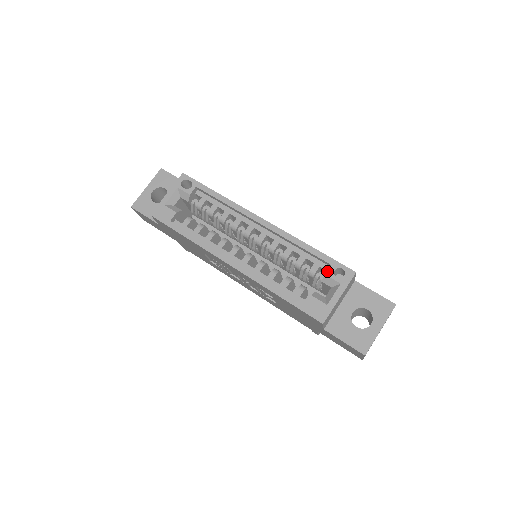
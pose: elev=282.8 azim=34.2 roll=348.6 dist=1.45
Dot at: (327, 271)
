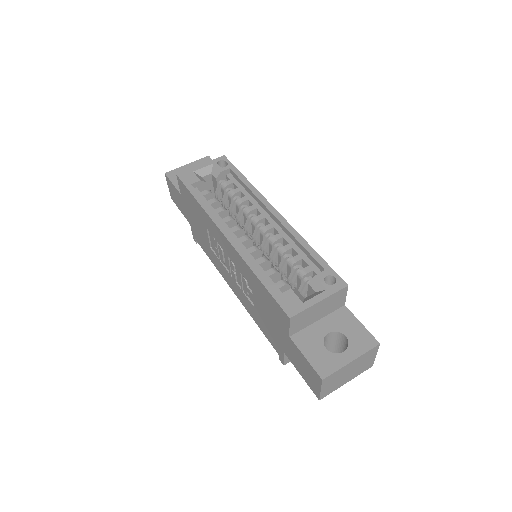
Dot at: (318, 274)
